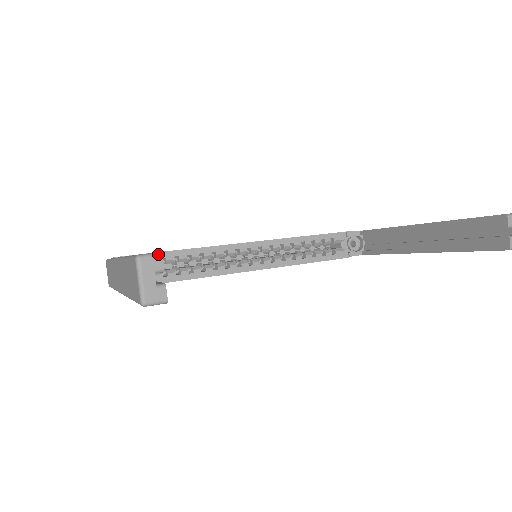
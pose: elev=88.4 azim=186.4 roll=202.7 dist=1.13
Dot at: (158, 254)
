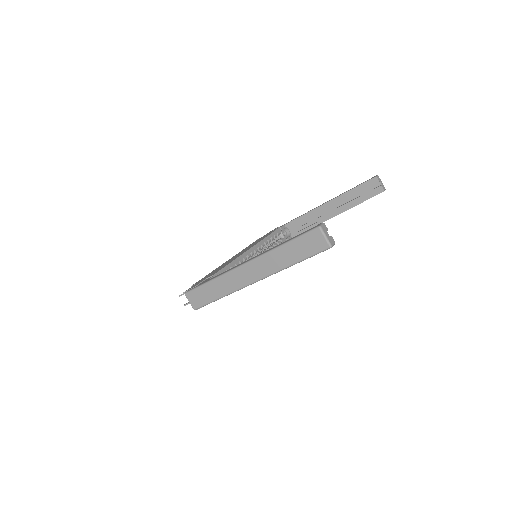
Dot at: (323, 223)
